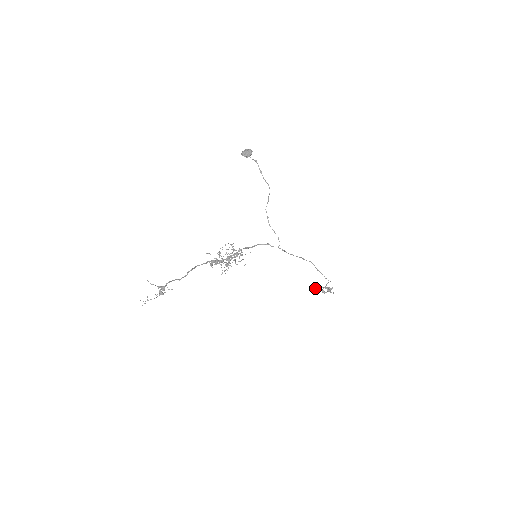
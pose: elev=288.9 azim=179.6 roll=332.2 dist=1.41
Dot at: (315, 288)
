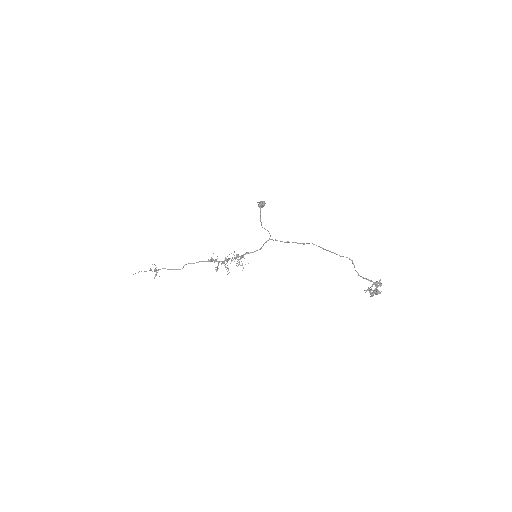
Dot at: (370, 296)
